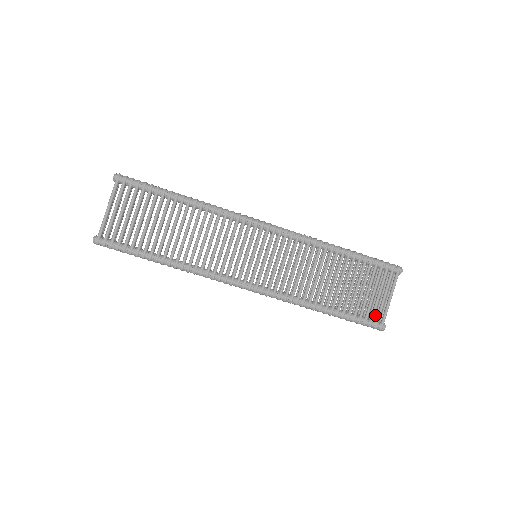
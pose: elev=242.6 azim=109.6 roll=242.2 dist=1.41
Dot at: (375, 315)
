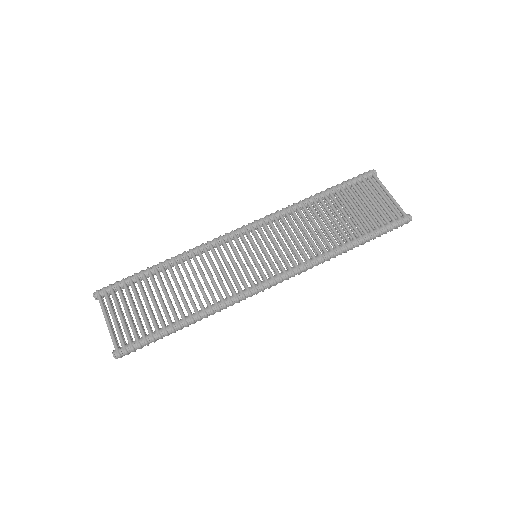
Dot at: (393, 216)
